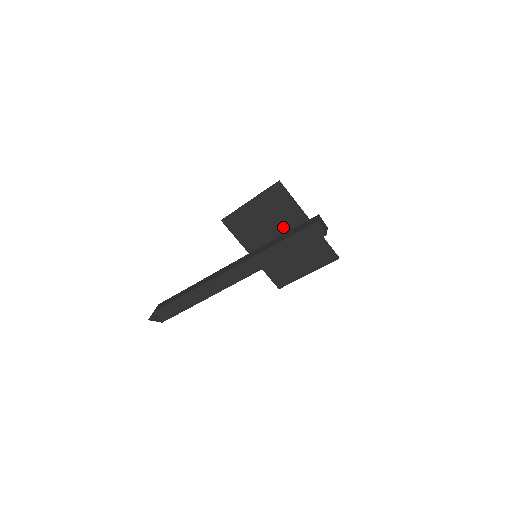
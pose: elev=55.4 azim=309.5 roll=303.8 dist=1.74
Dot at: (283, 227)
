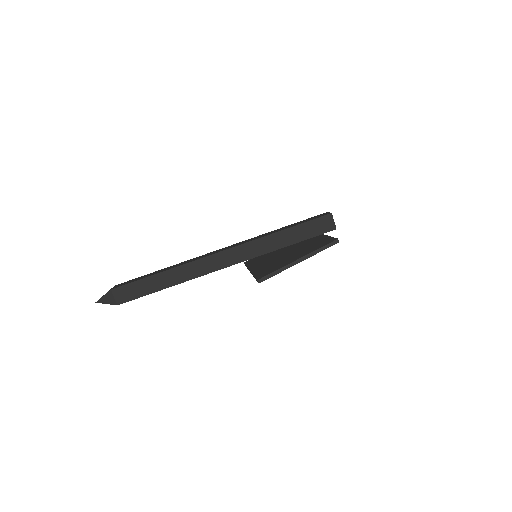
Dot at: (295, 245)
